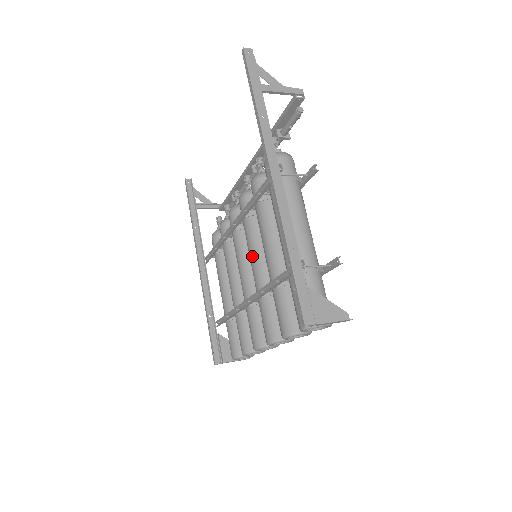
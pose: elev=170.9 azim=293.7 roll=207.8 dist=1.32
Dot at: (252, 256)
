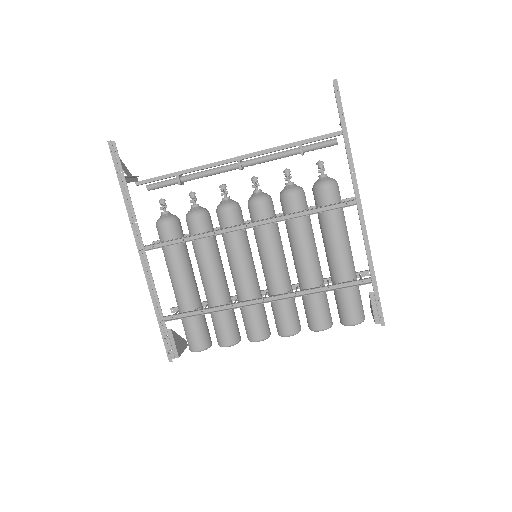
Dot at: (274, 260)
